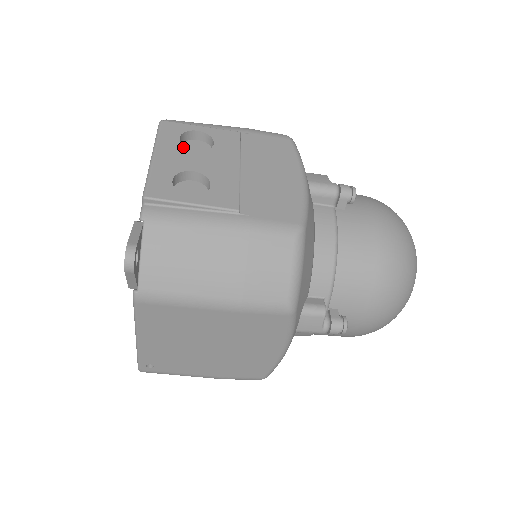
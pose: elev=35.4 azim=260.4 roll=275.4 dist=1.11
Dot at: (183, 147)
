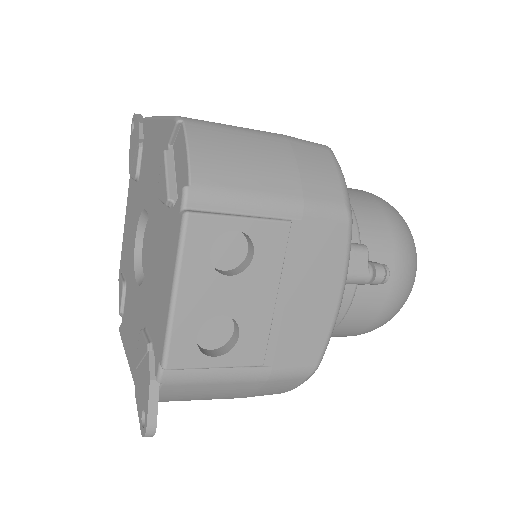
Dot at: (214, 271)
